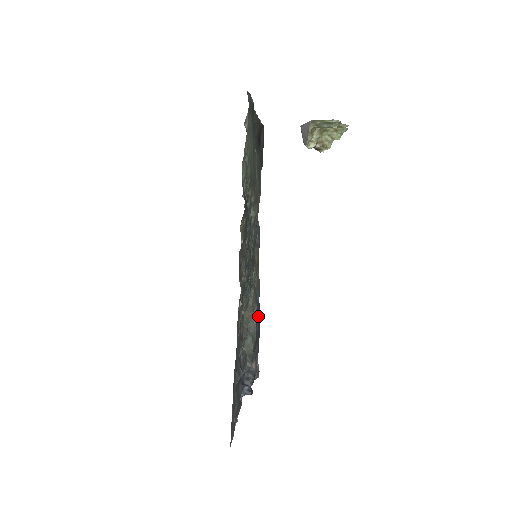
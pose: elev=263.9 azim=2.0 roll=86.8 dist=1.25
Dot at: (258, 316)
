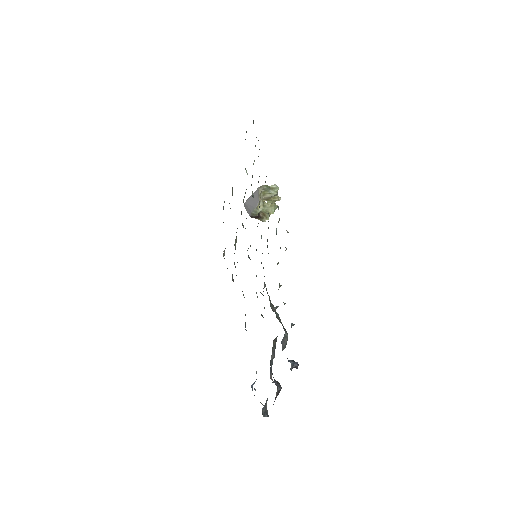
Dot at: occluded
